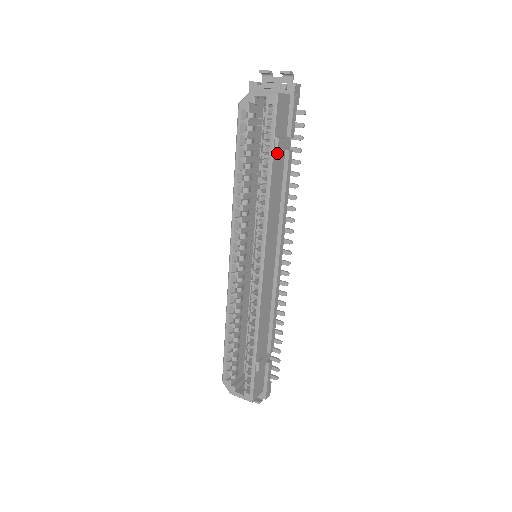
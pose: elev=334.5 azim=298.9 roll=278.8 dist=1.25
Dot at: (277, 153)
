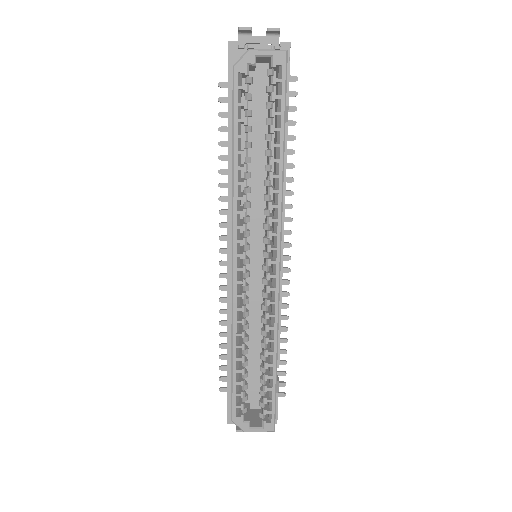
Dot at: occluded
